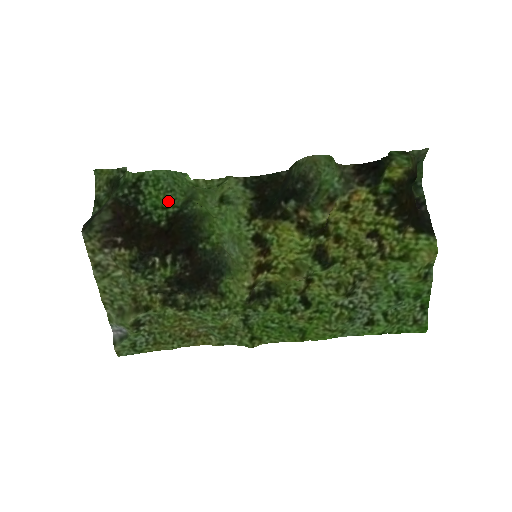
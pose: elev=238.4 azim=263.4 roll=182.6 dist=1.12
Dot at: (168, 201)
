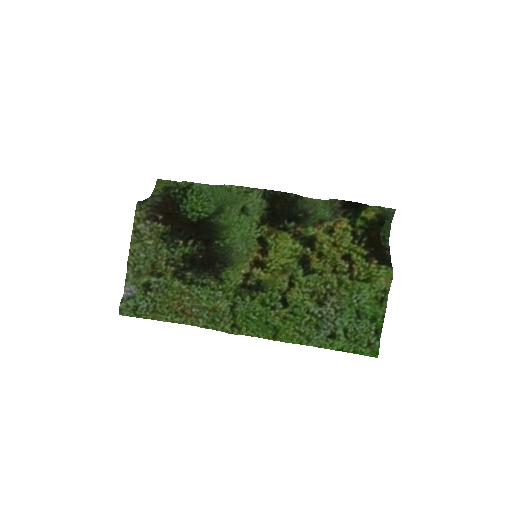
Dot at: (203, 207)
